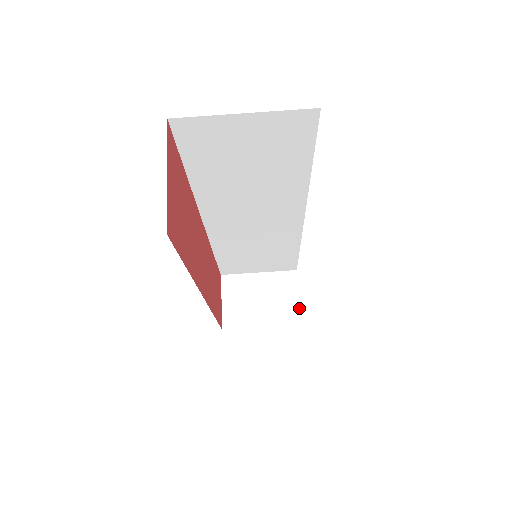
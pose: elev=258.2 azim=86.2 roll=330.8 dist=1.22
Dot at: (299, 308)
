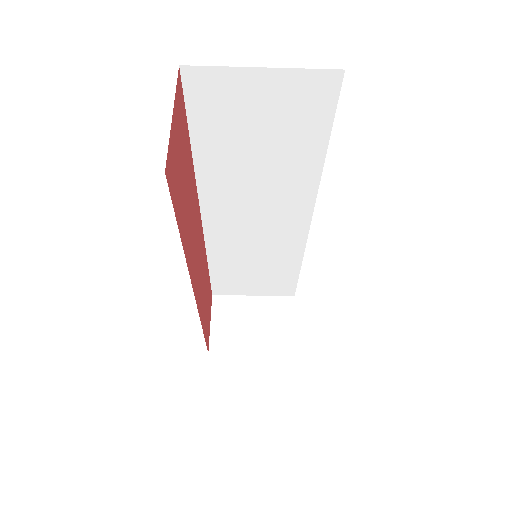
Dot at: (295, 336)
